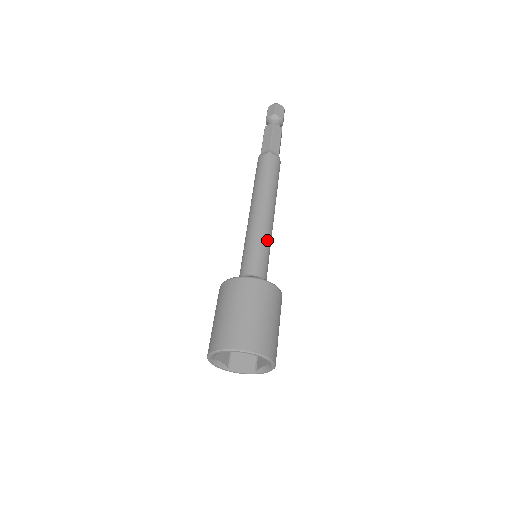
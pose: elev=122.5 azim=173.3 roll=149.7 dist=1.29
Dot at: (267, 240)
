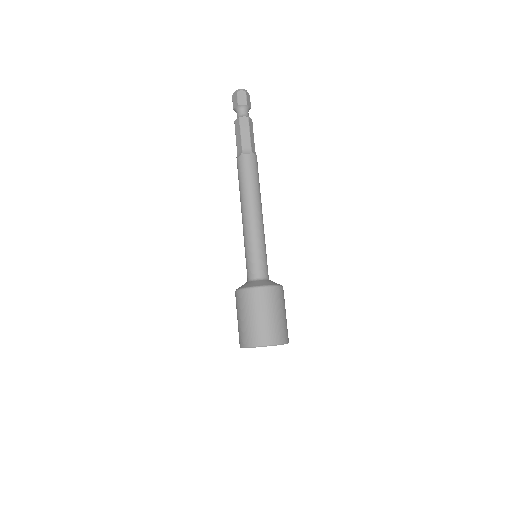
Dot at: (265, 244)
